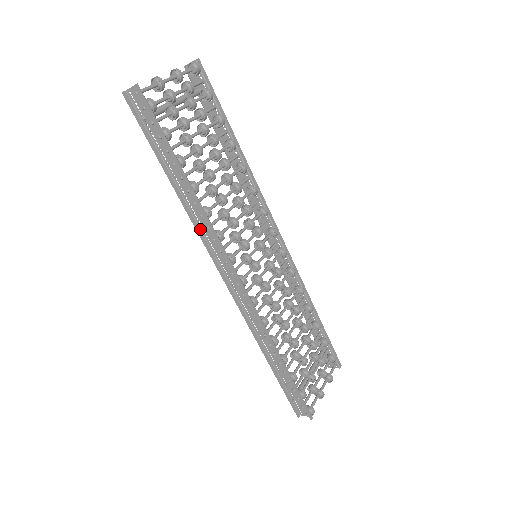
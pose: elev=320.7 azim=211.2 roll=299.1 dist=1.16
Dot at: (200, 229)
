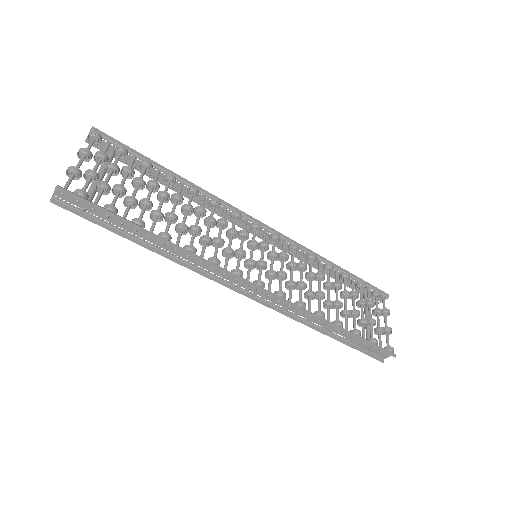
Dot at: (194, 267)
